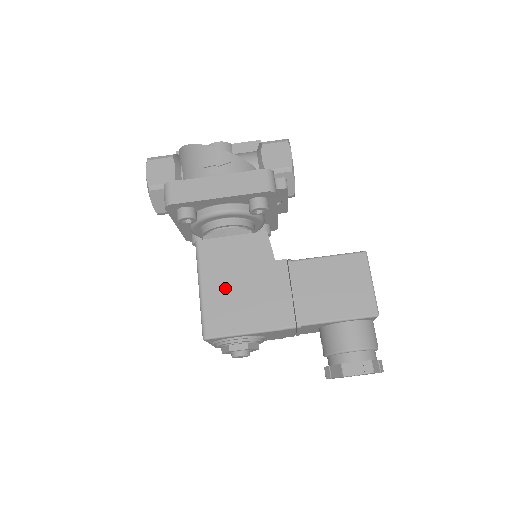
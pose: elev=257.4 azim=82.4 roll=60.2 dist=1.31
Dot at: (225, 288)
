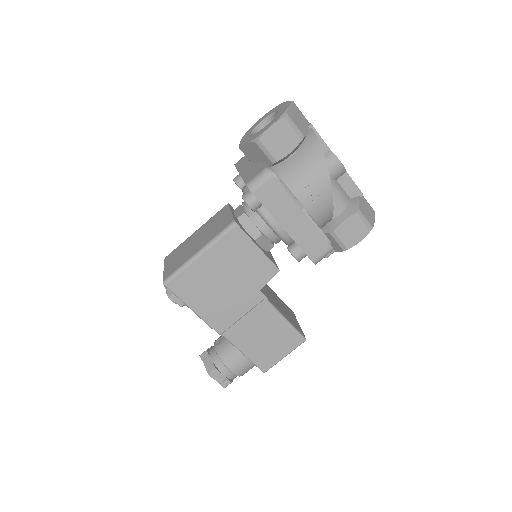
Dot at: (213, 272)
